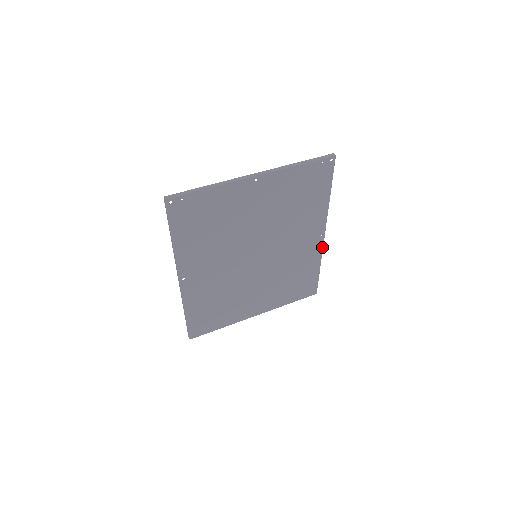
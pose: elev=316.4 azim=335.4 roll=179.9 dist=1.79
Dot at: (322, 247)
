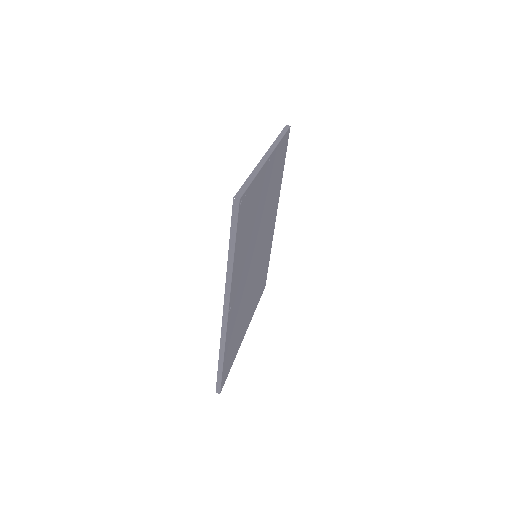
Dot at: (273, 231)
